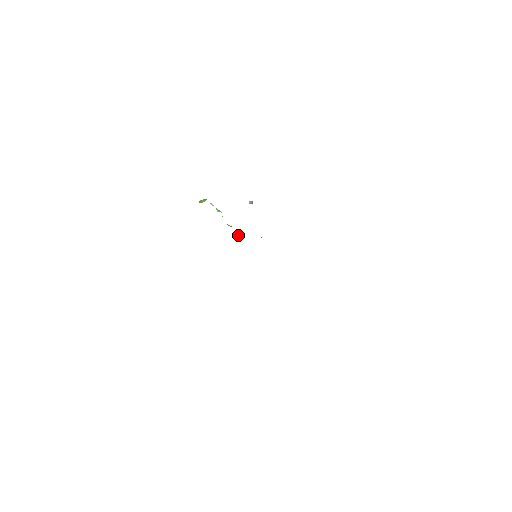
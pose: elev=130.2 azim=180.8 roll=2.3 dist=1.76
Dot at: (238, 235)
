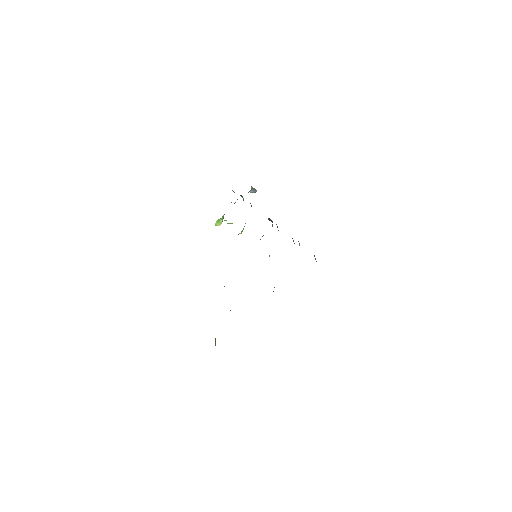
Dot at: occluded
